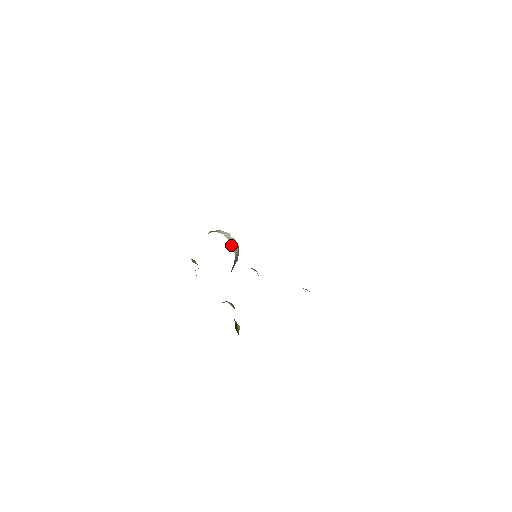
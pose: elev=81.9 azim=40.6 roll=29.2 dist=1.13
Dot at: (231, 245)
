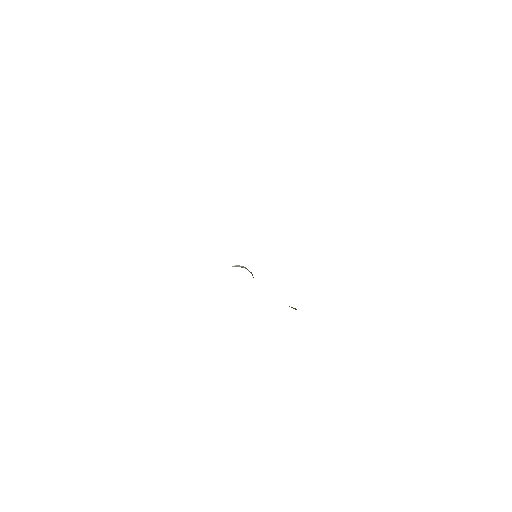
Dot at: occluded
